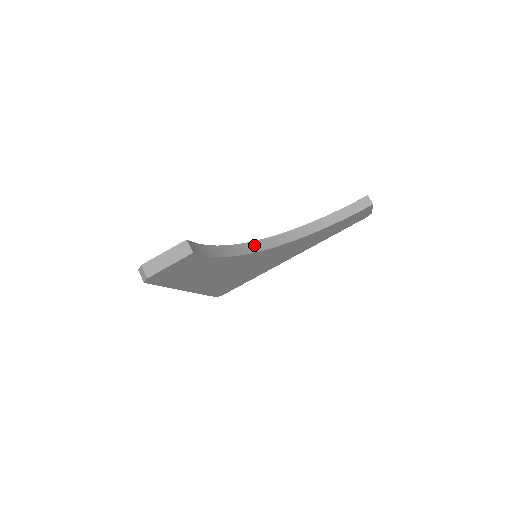
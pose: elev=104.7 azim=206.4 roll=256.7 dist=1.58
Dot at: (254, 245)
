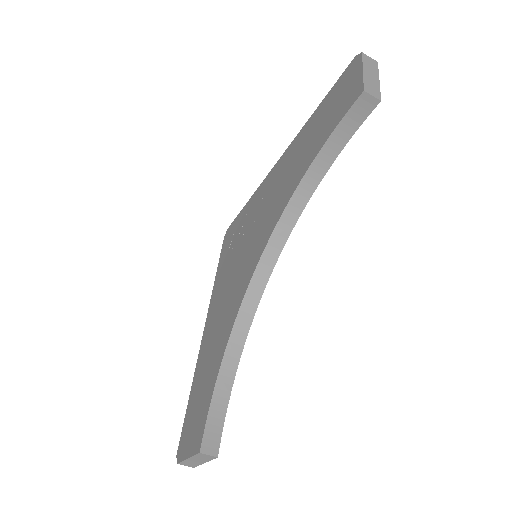
Dot at: (252, 292)
